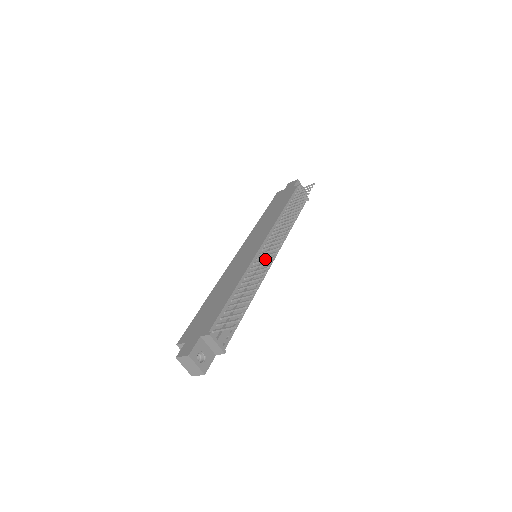
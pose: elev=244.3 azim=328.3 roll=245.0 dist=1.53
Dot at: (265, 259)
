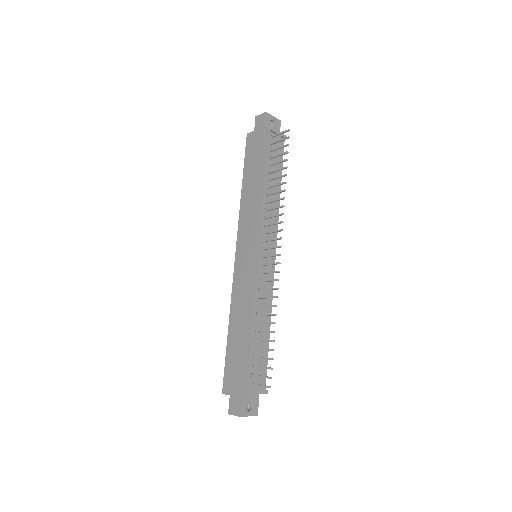
Dot at: (270, 281)
